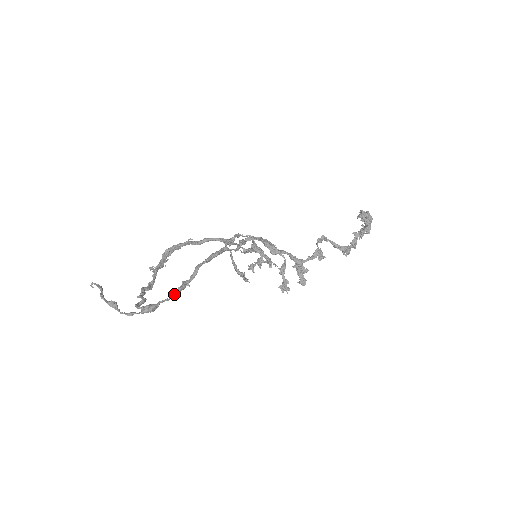
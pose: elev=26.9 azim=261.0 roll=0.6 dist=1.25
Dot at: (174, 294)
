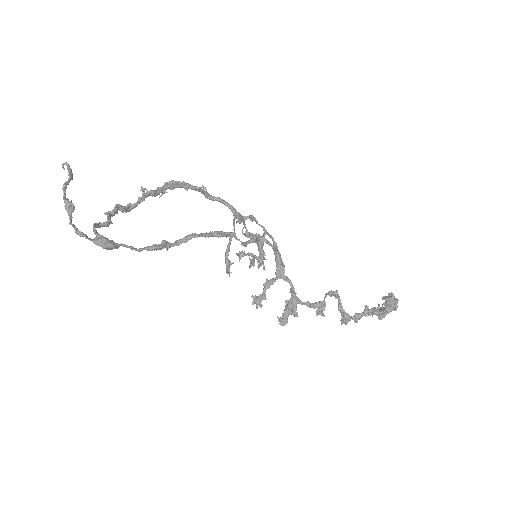
Dot at: (144, 248)
